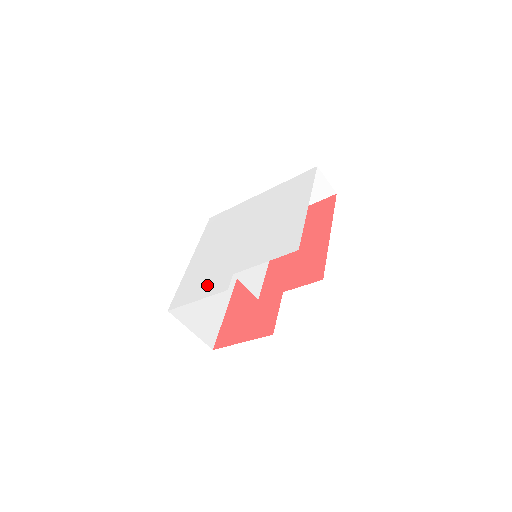
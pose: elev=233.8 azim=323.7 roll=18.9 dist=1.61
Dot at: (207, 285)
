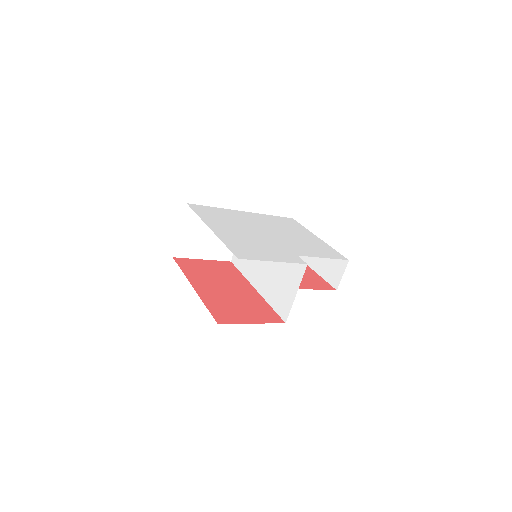
Dot at: (273, 254)
